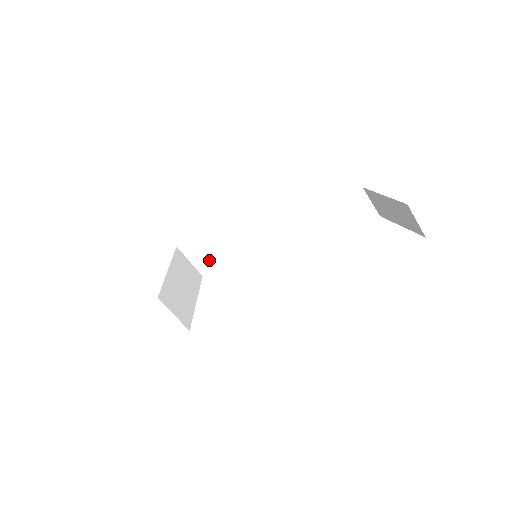
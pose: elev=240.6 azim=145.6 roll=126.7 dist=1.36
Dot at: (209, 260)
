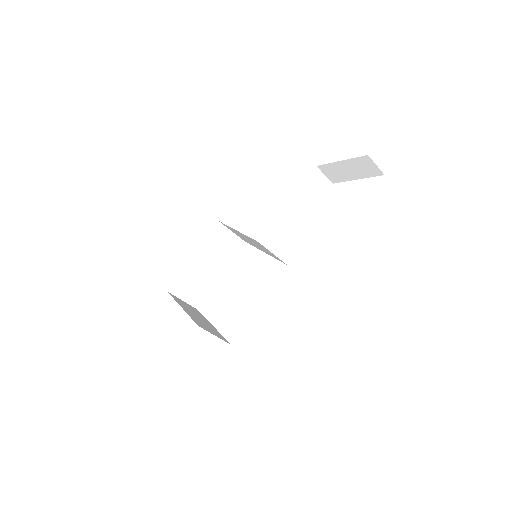
Dot at: (198, 291)
